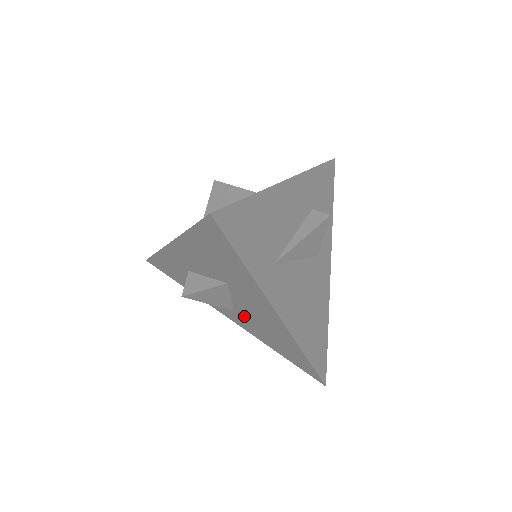
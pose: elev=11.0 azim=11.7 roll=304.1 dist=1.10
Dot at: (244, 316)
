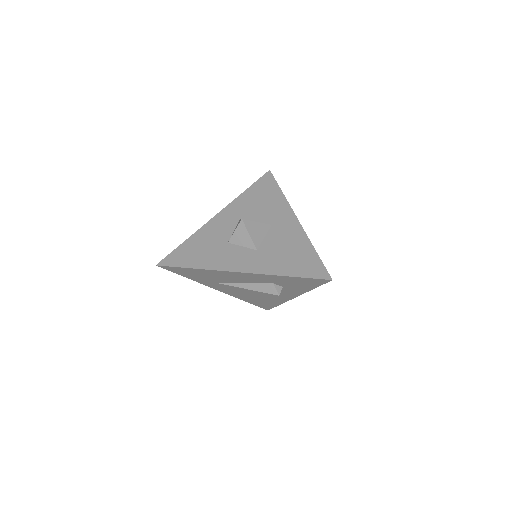
Dot at: occluded
